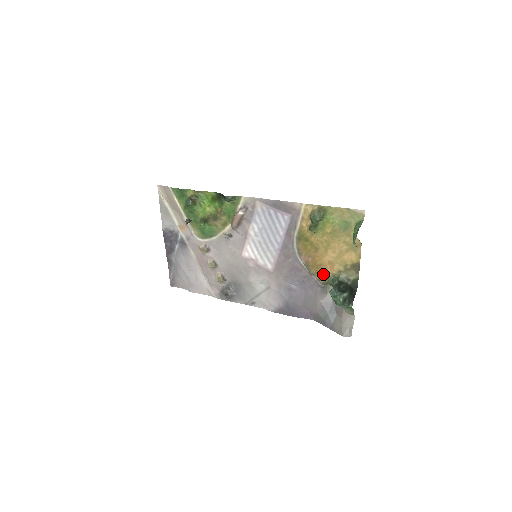
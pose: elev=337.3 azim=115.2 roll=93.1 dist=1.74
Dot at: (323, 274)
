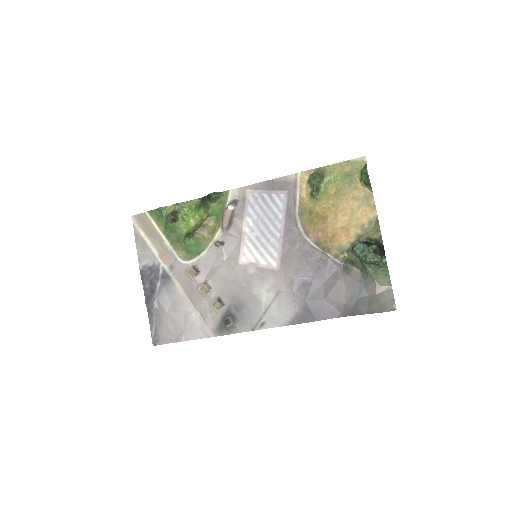
Dot at: (339, 247)
